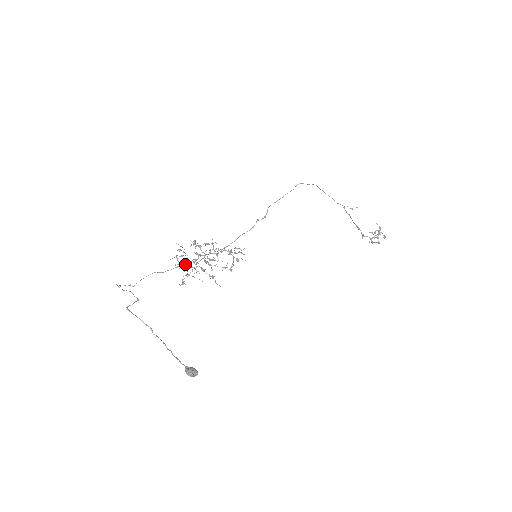
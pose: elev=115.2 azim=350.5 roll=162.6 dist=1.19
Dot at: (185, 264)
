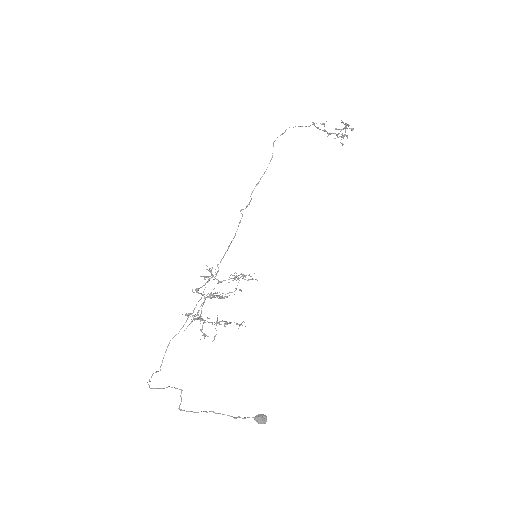
Dot at: (193, 310)
